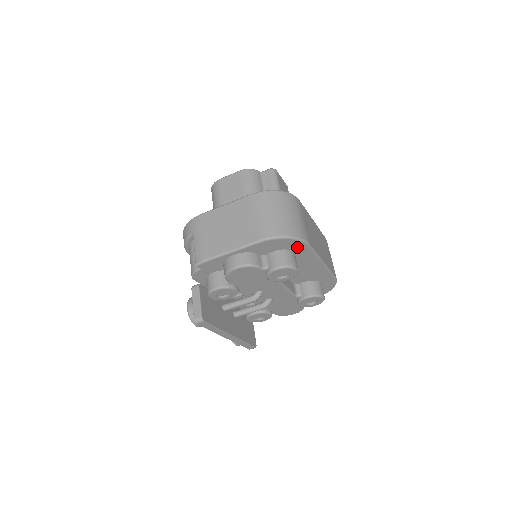
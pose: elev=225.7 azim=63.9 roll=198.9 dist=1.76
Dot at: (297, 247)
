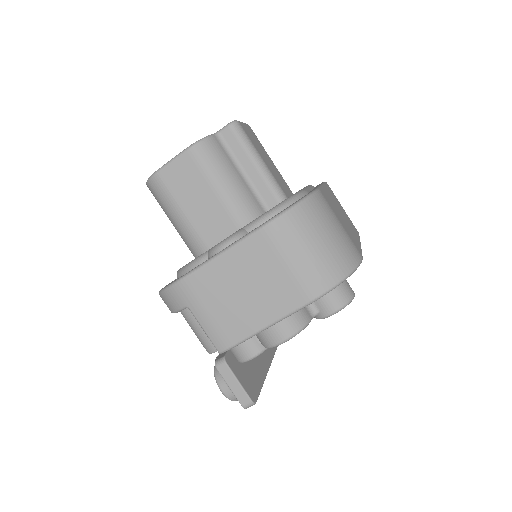
Dot at: occluded
